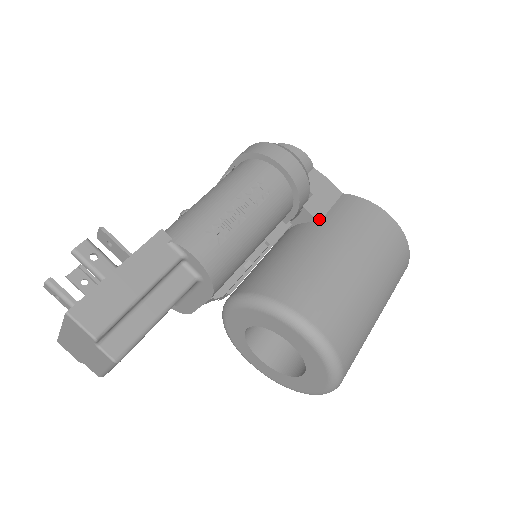
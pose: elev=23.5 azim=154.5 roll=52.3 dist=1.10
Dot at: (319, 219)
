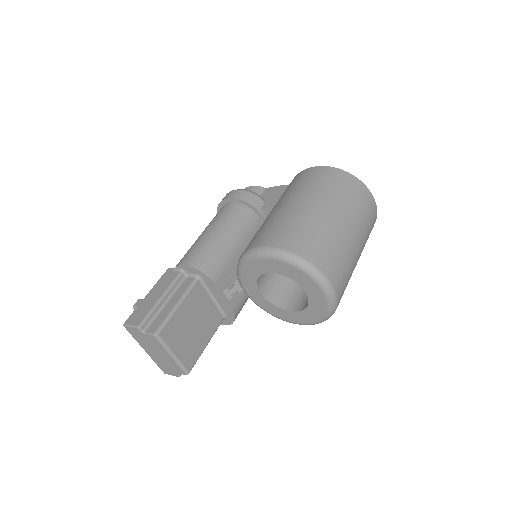
Dot at: occluded
